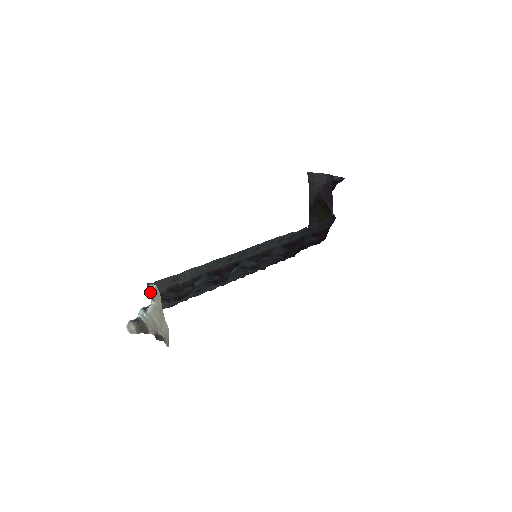
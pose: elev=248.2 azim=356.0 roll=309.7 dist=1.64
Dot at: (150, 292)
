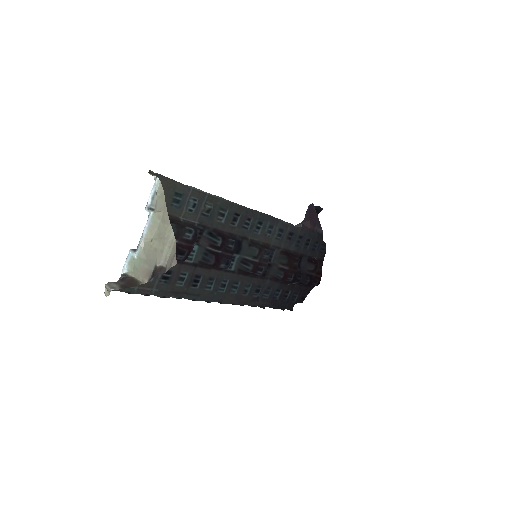
Dot at: (148, 201)
